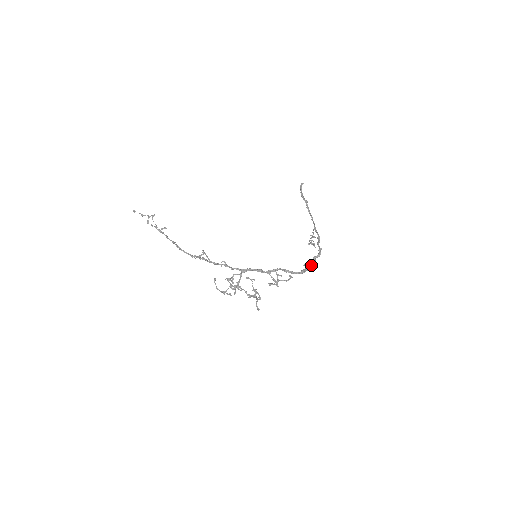
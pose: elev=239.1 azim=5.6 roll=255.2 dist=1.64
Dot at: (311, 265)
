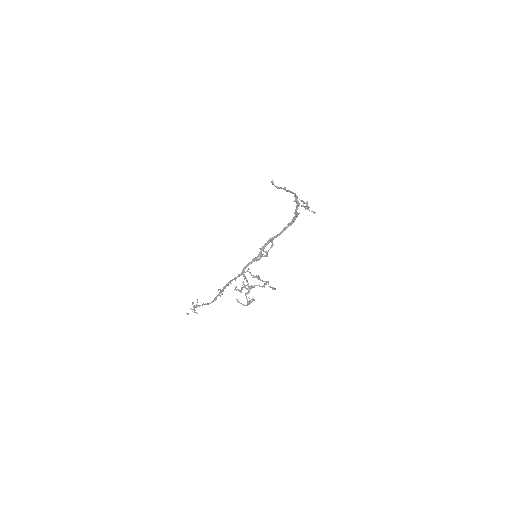
Dot at: (294, 219)
